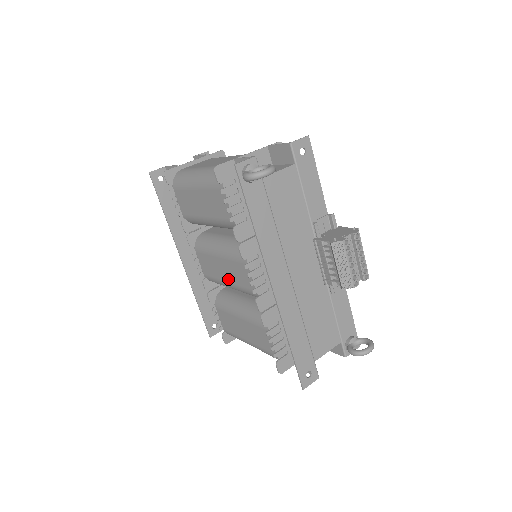
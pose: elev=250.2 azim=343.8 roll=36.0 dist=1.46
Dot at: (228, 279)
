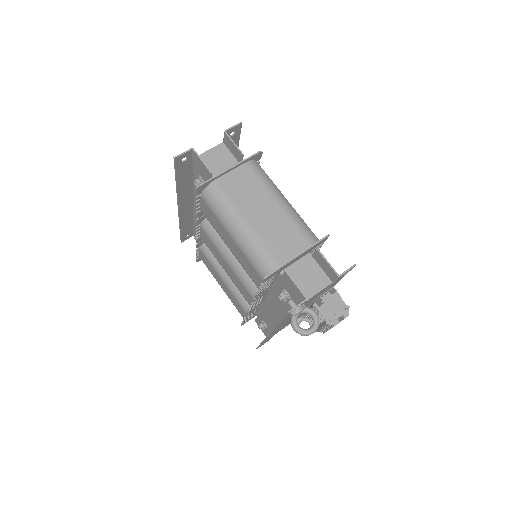
Dot at: (227, 272)
